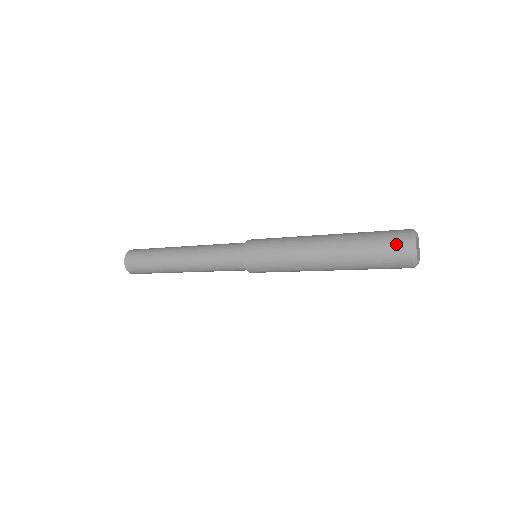
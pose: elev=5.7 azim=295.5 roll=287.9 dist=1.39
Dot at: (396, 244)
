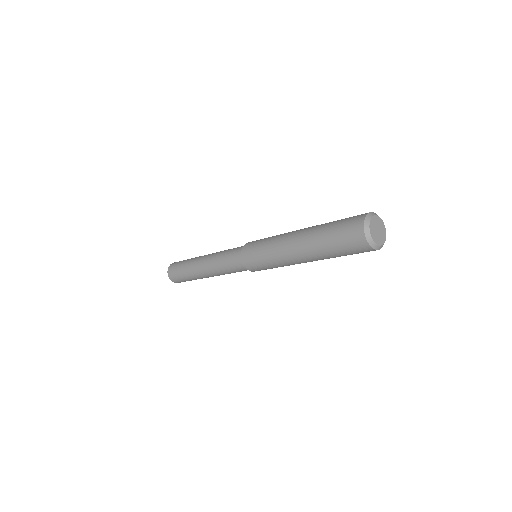
Dot at: (353, 219)
